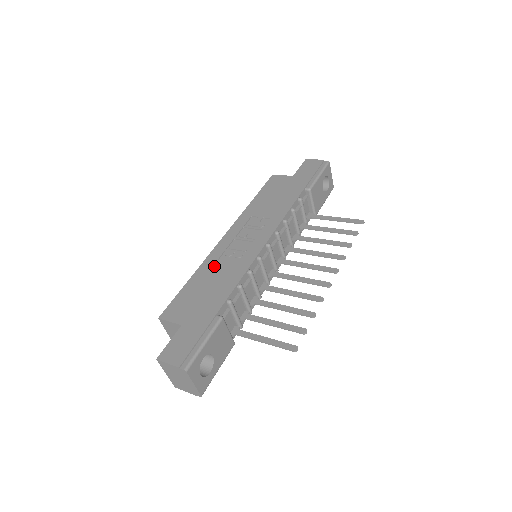
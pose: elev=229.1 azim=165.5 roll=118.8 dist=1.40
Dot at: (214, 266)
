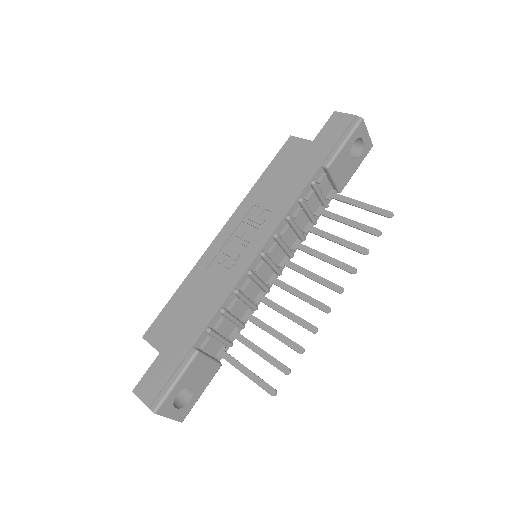
Dot at: (202, 276)
